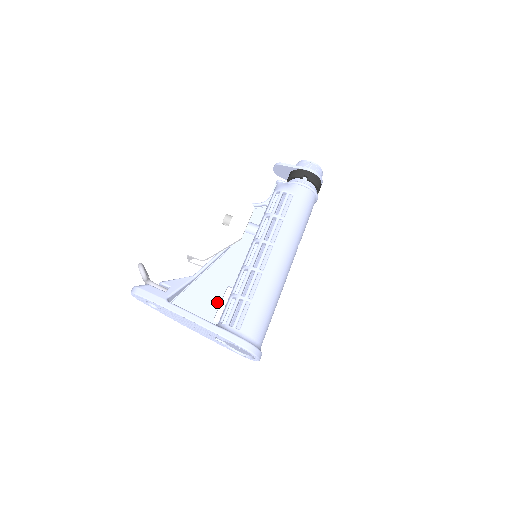
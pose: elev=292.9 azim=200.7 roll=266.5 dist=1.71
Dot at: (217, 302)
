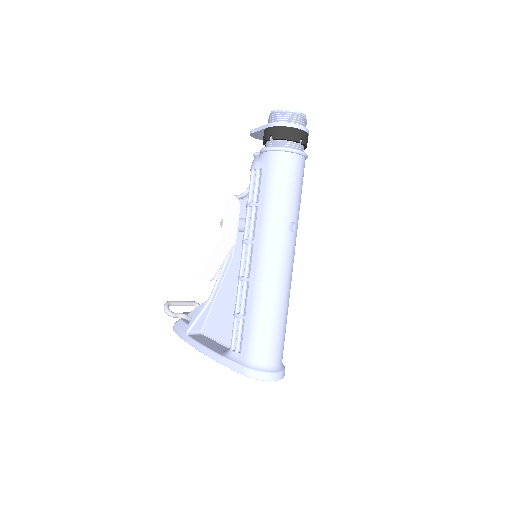
Dot at: (233, 321)
